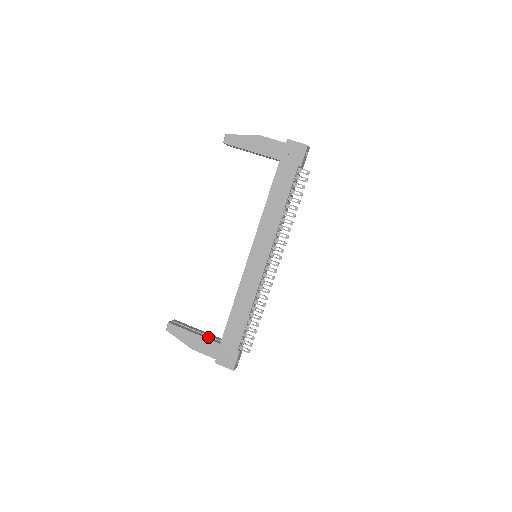
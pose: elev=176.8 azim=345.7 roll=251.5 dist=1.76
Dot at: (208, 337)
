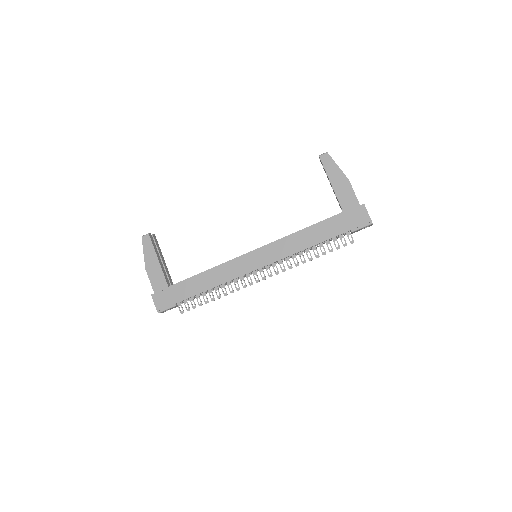
Dot at: (165, 273)
